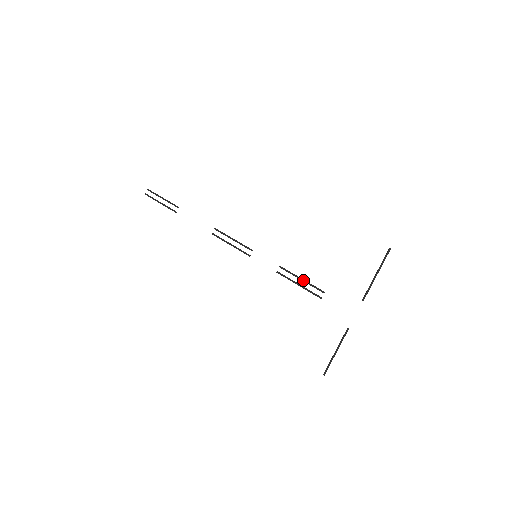
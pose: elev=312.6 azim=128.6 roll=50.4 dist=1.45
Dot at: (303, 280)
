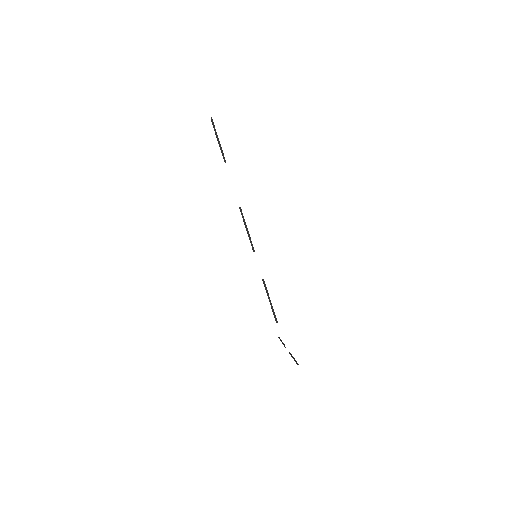
Dot at: (270, 303)
